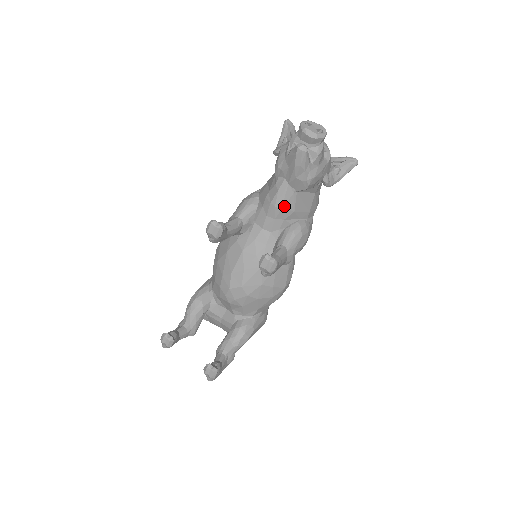
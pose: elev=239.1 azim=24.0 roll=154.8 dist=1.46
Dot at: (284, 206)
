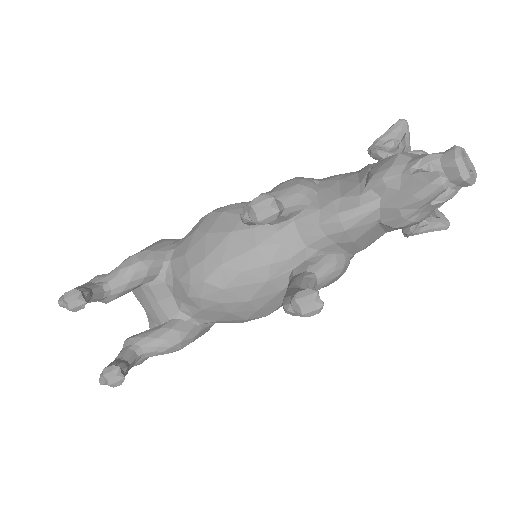
Dot at: (351, 229)
